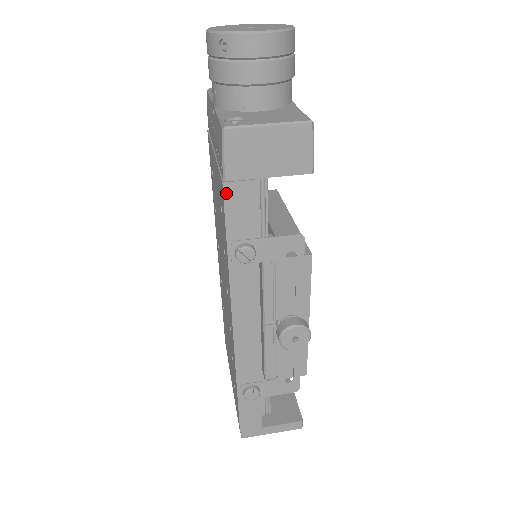
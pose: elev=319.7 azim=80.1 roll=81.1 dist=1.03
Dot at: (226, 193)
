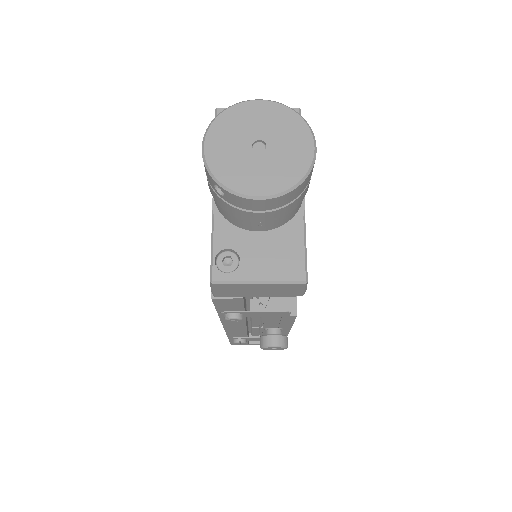
Dot at: (215, 301)
